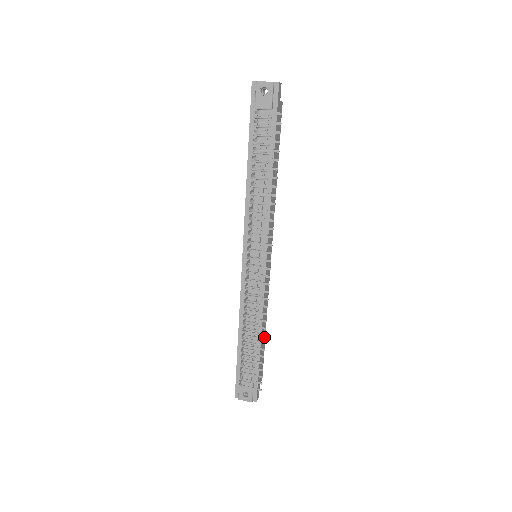
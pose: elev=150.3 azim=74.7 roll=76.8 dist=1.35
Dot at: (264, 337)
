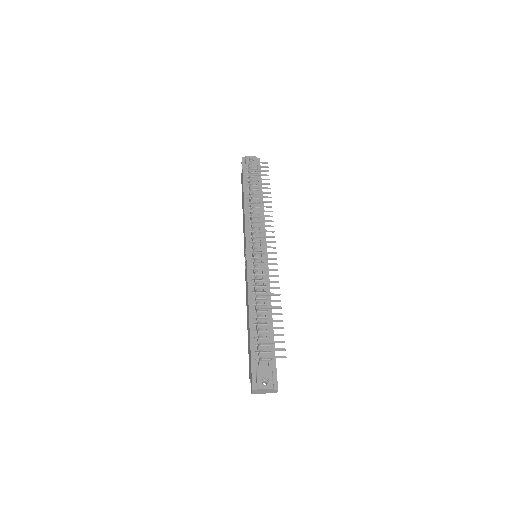
Dot at: occluded
